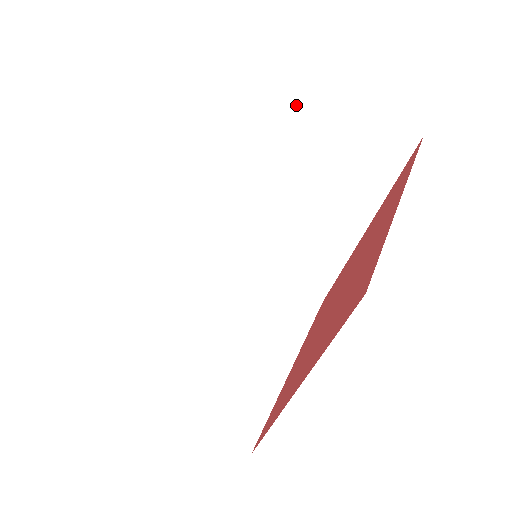
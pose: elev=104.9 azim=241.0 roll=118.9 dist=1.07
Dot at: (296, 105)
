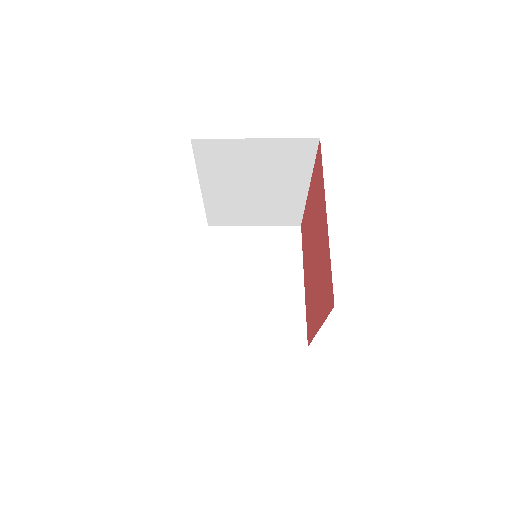
Dot at: (228, 151)
